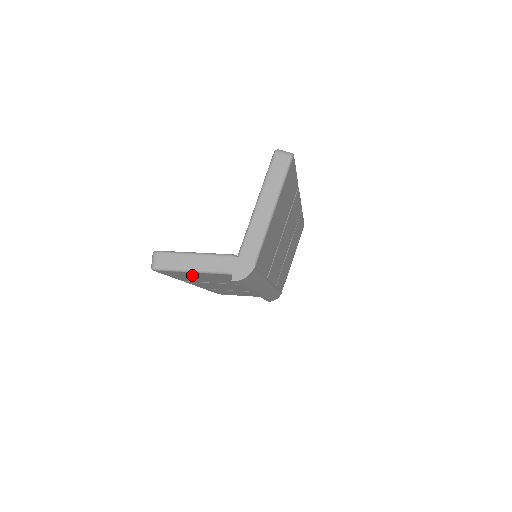
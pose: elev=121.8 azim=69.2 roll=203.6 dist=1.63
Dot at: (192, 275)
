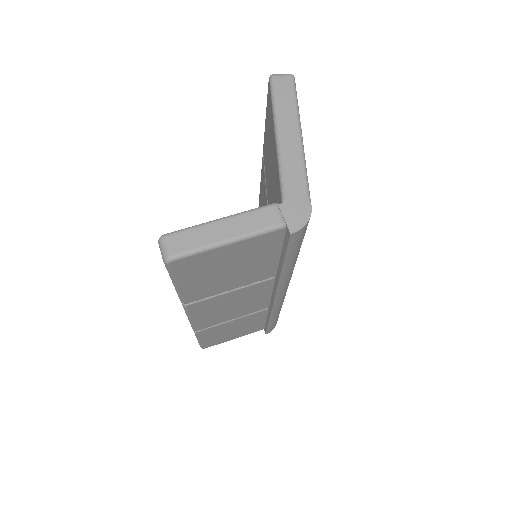
Dot at: (219, 262)
